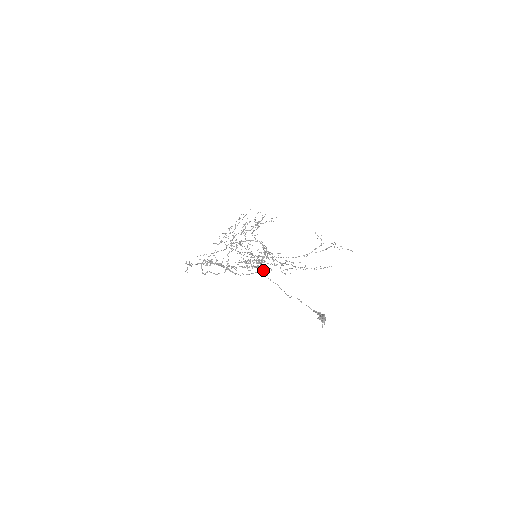
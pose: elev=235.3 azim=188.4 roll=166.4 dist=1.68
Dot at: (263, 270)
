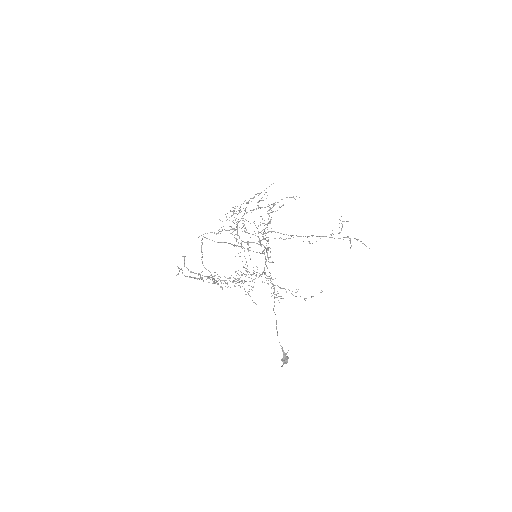
Dot at: (253, 287)
